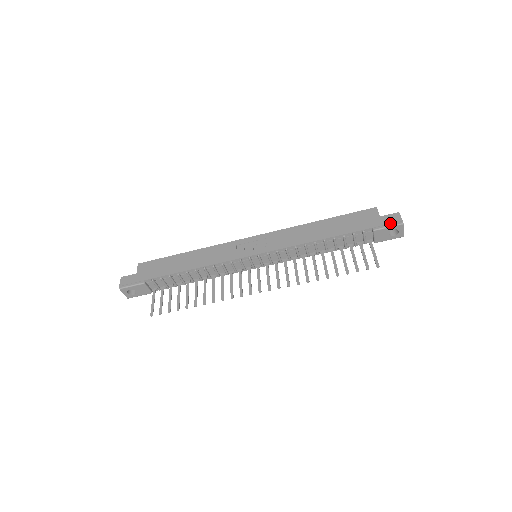
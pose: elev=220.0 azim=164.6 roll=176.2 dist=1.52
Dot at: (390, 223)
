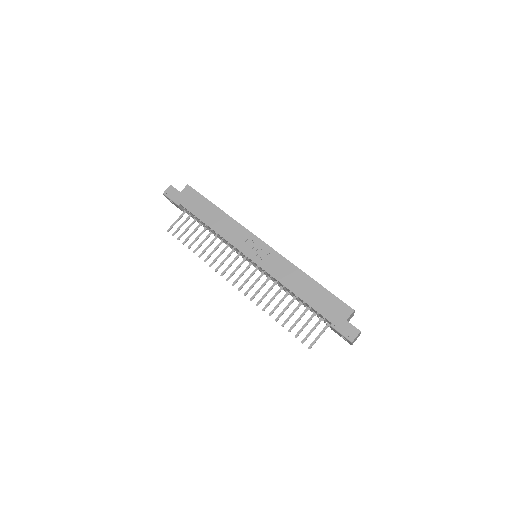
Dot at: (345, 333)
